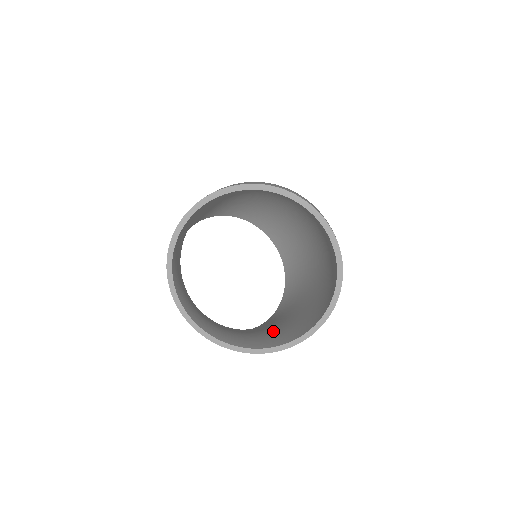
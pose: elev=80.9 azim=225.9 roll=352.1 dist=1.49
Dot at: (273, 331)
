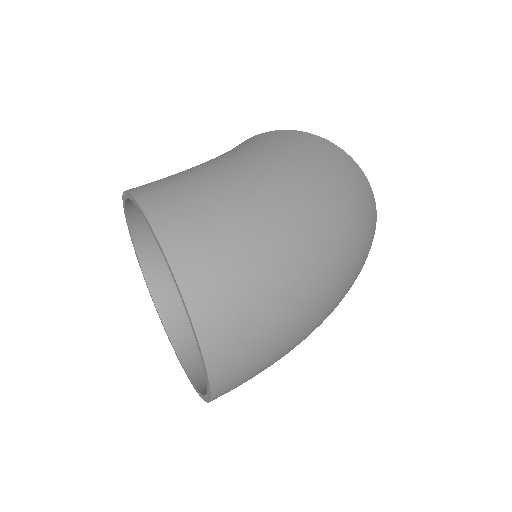
Dot at: occluded
